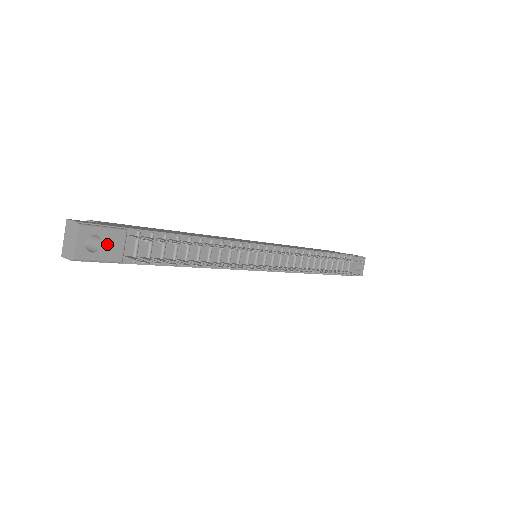
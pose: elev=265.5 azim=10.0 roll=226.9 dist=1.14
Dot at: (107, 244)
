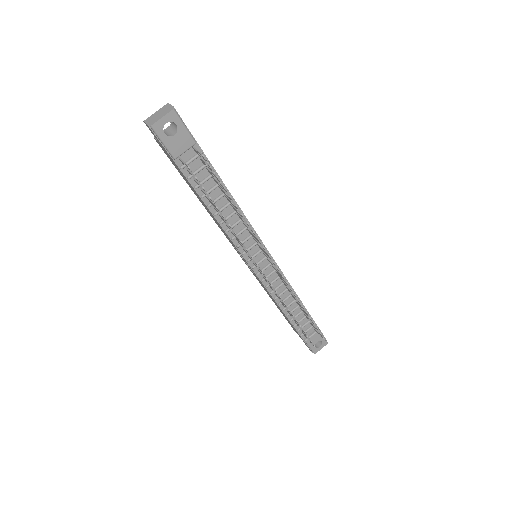
Dot at: (178, 138)
